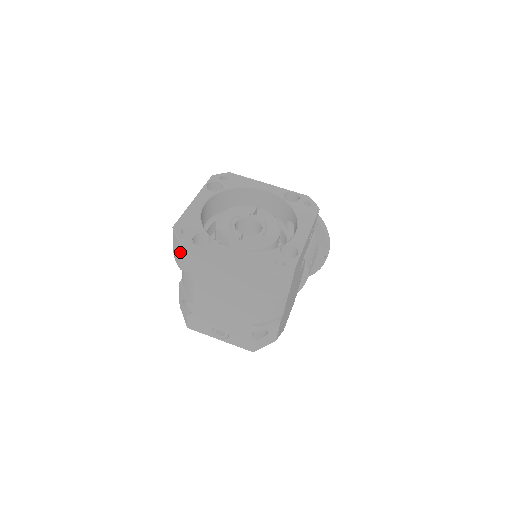
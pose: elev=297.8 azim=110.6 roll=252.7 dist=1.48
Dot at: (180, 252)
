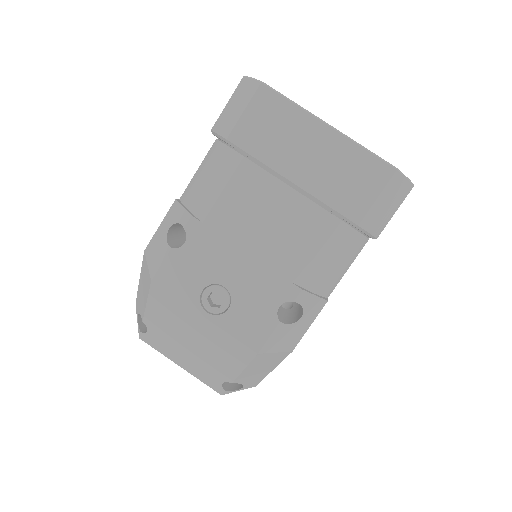
Dot at: (249, 102)
